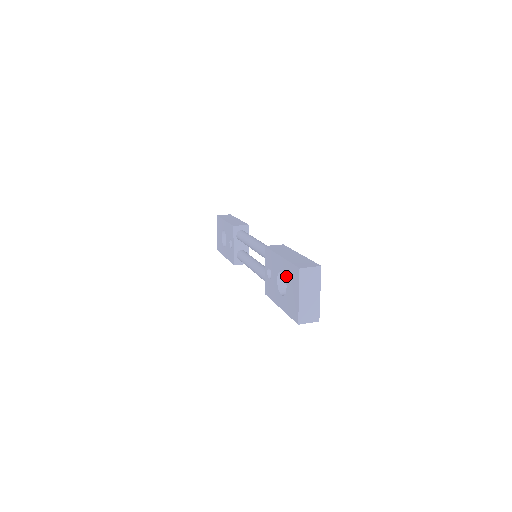
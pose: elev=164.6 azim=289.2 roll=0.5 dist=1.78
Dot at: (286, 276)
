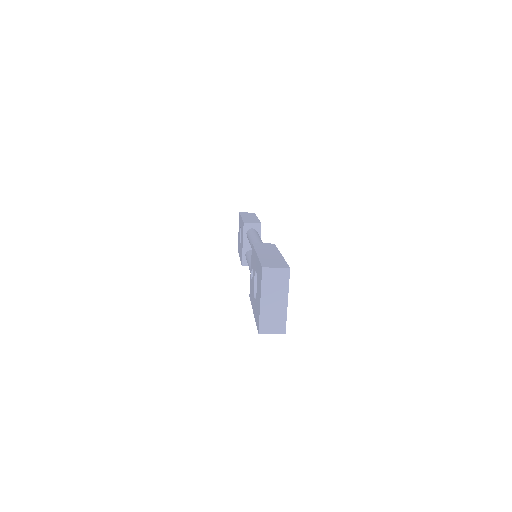
Dot at: (257, 277)
